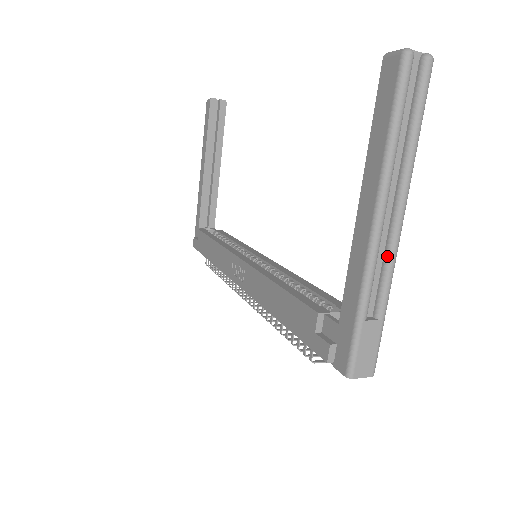
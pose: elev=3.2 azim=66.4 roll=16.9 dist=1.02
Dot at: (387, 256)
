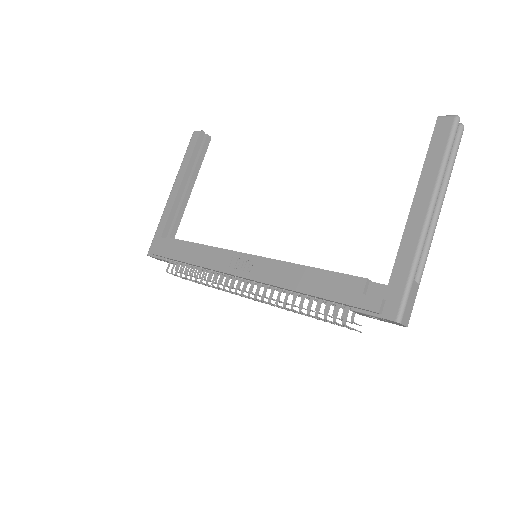
Dot at: (428, 239)
